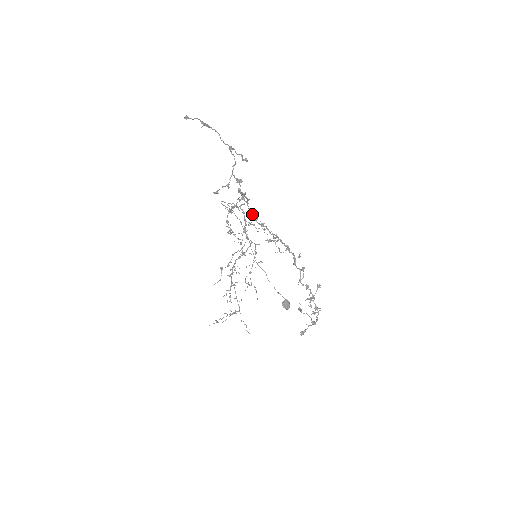
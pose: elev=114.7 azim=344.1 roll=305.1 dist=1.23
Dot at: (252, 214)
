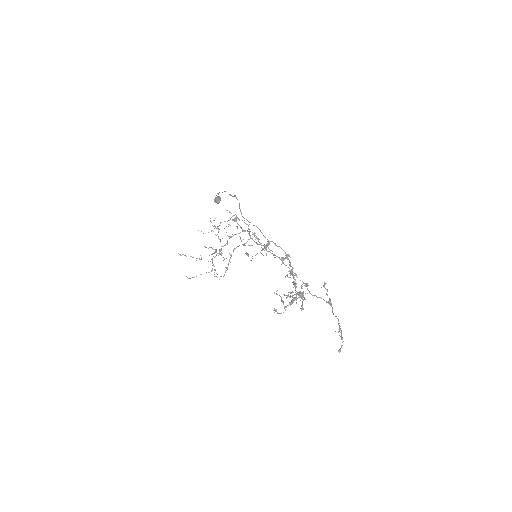
Dot at: (295, 286)
